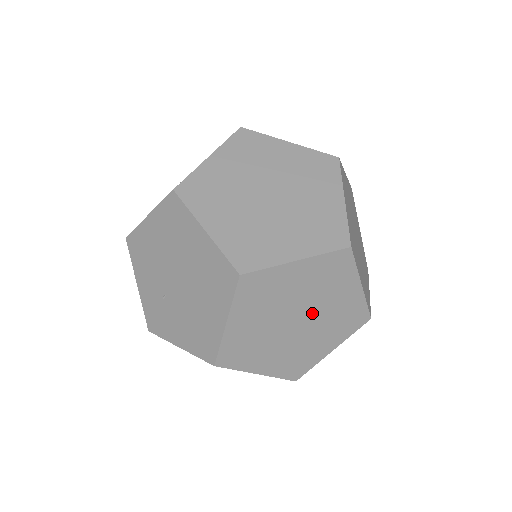
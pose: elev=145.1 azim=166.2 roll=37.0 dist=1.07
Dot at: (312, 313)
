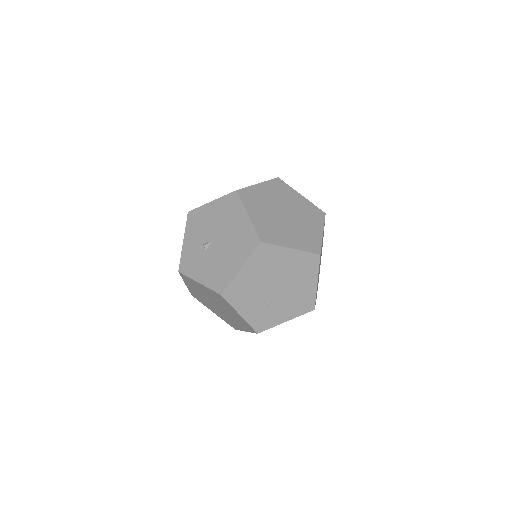
Dot at: occluded
